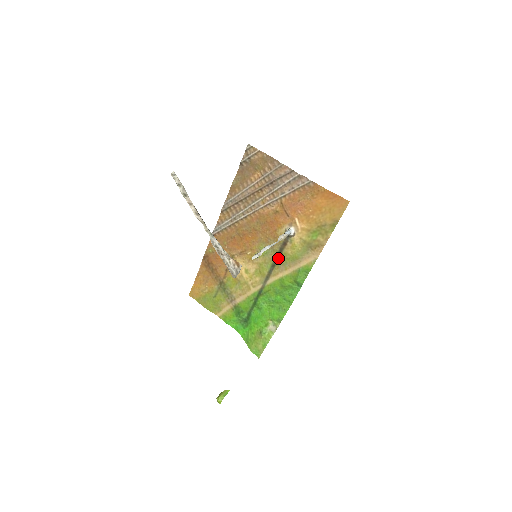
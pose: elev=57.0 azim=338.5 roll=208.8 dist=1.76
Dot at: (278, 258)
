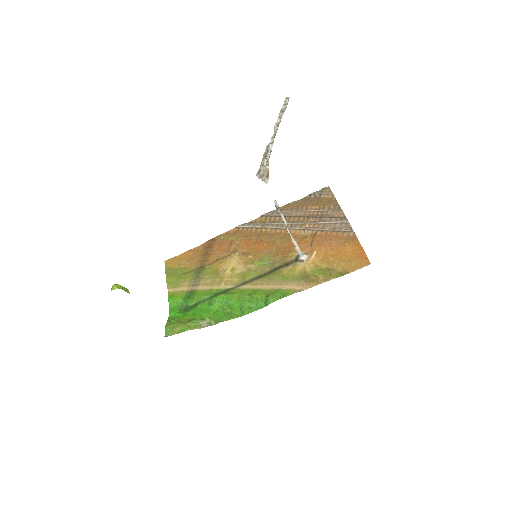
Dot at: (270, 272)
